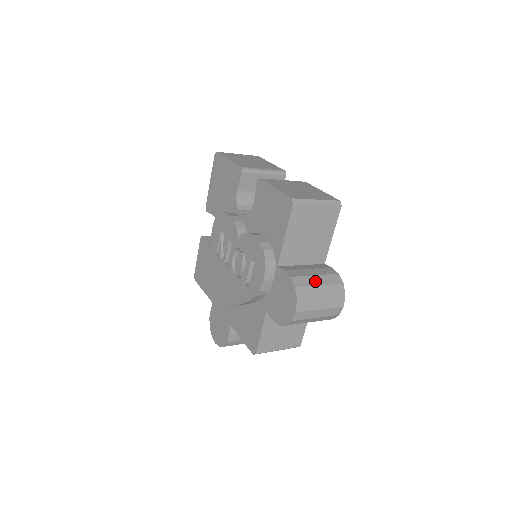
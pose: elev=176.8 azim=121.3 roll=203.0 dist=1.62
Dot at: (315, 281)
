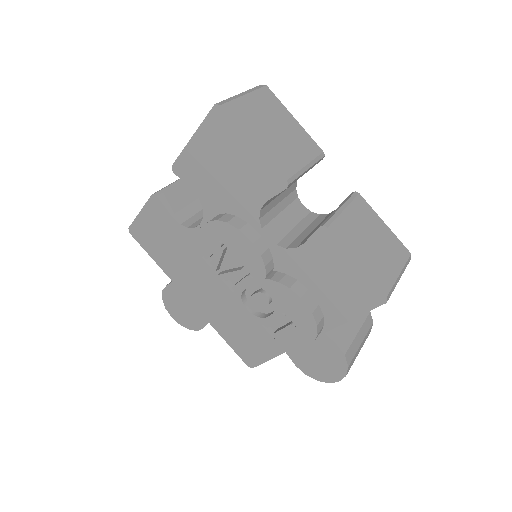
Dot at: (359, 341)
